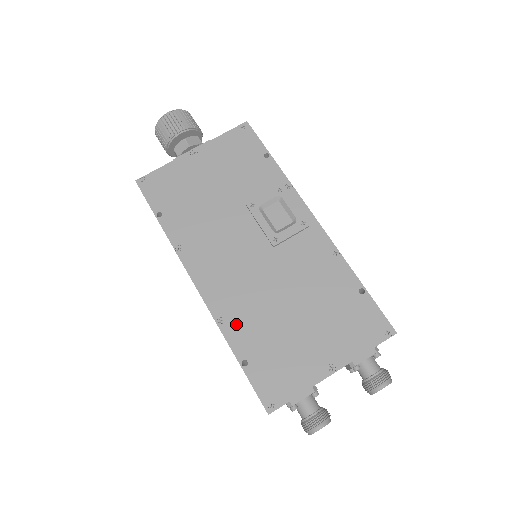
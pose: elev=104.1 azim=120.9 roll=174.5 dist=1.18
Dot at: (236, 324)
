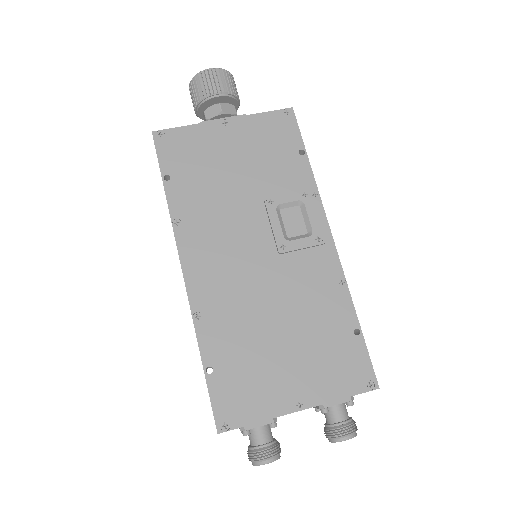
Dot at: (213, 325)
